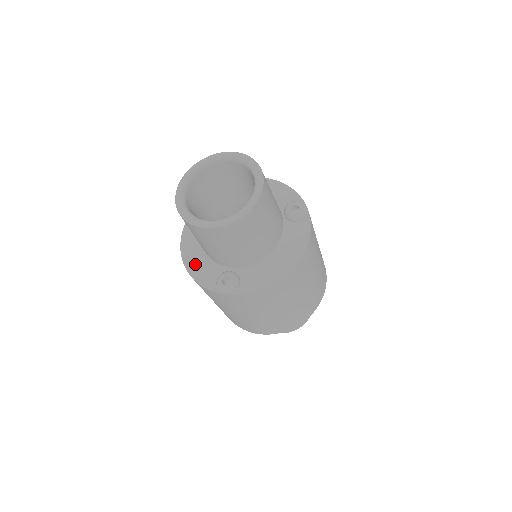
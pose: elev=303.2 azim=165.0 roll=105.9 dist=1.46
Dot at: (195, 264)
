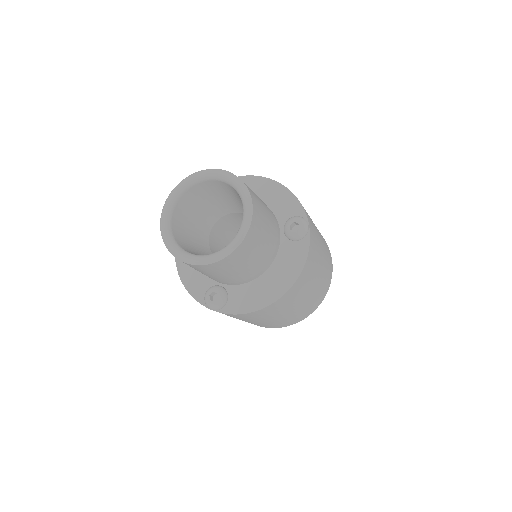
Dot at: (187, 269)
